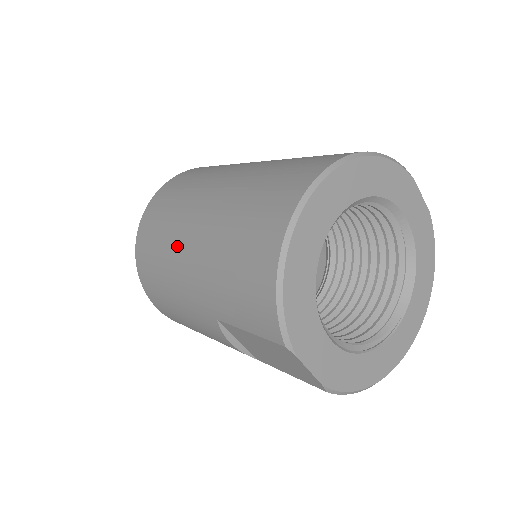
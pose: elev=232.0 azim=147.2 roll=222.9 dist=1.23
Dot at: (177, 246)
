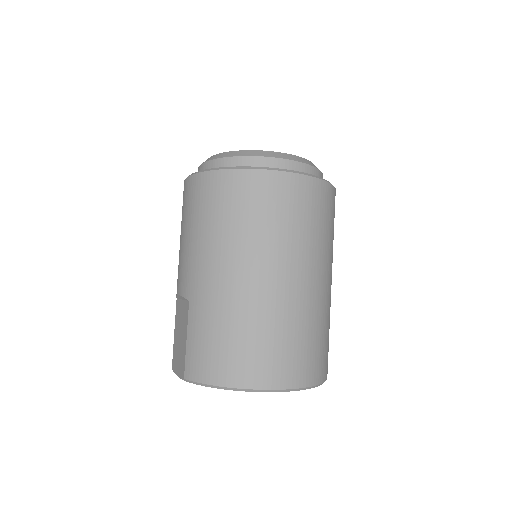
Dot at: (235, 254)
